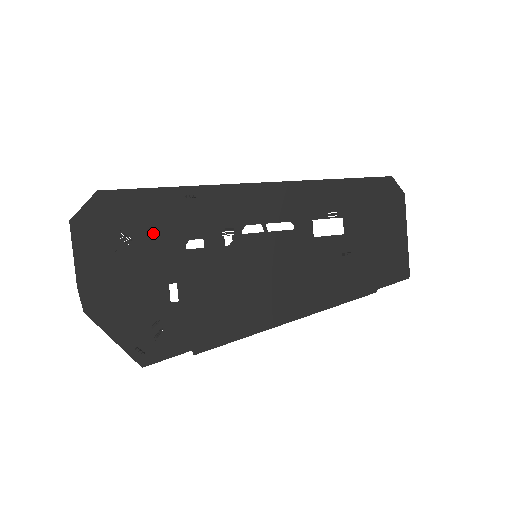
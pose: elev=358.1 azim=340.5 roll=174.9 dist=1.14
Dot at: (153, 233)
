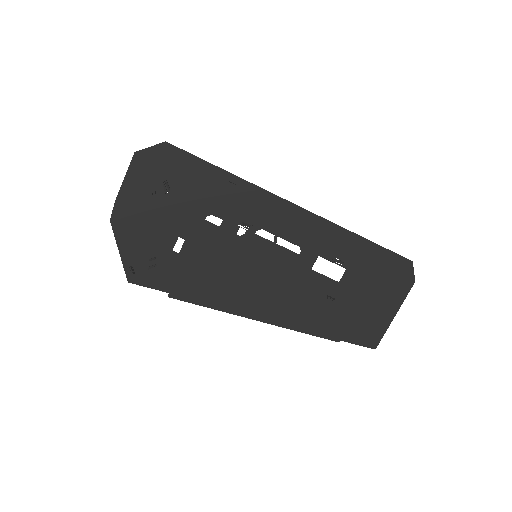
Dot at: (188, 194)
